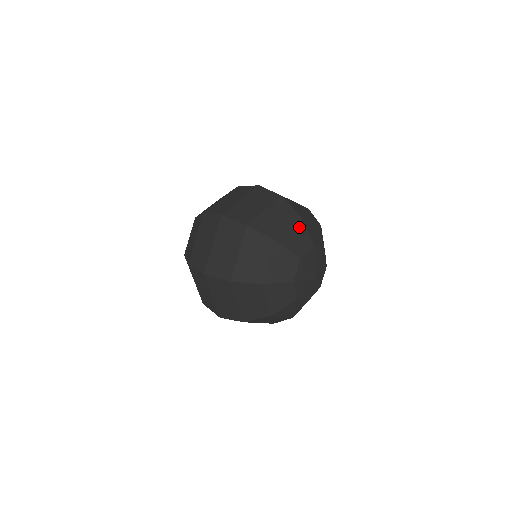
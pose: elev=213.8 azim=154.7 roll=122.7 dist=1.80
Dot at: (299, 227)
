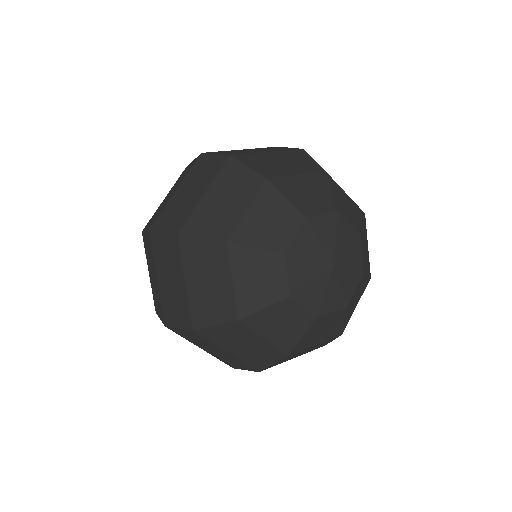
Dot at: (317, 180)
